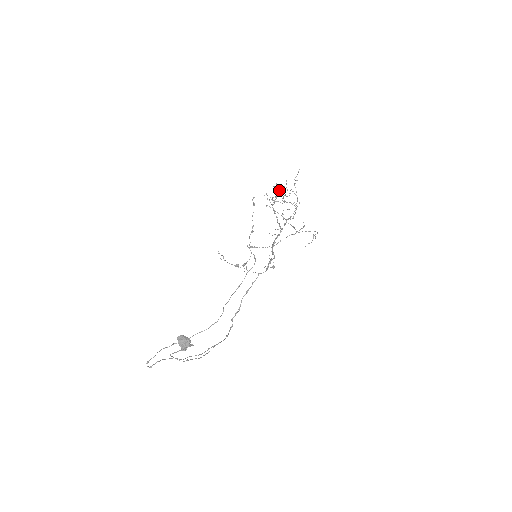
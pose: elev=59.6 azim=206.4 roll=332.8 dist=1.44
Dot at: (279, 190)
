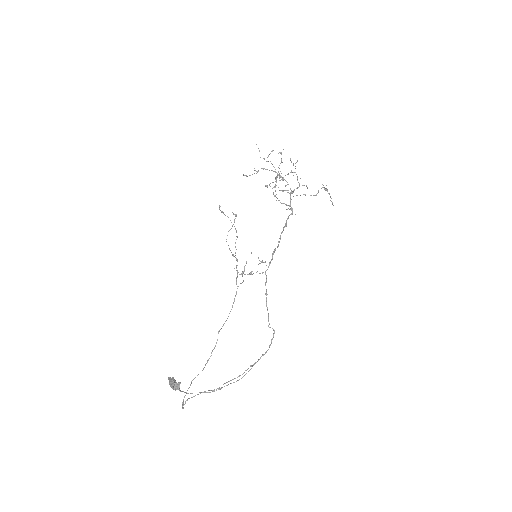
Dot at: (278, 167)
